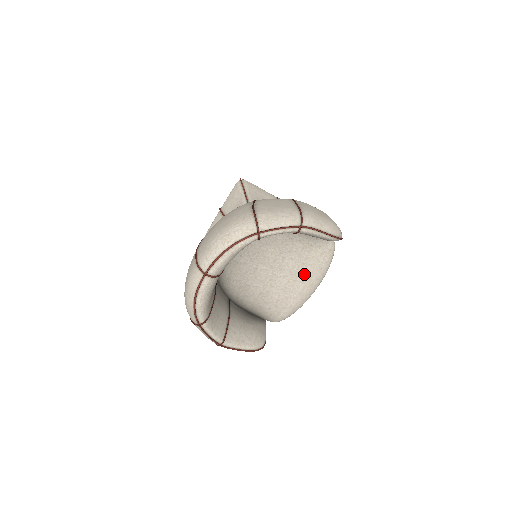
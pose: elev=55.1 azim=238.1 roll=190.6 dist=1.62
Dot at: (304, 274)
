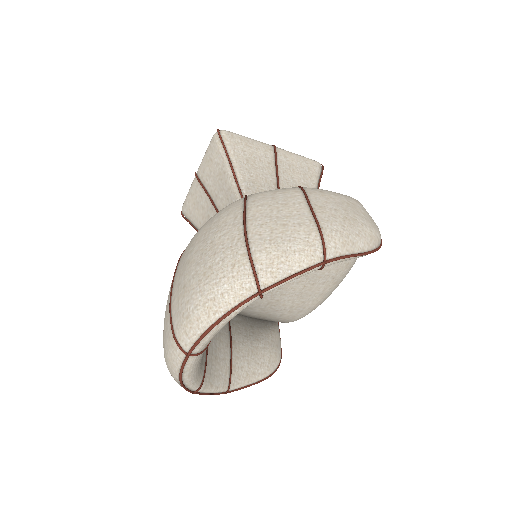
Dot at: (325, 275)
